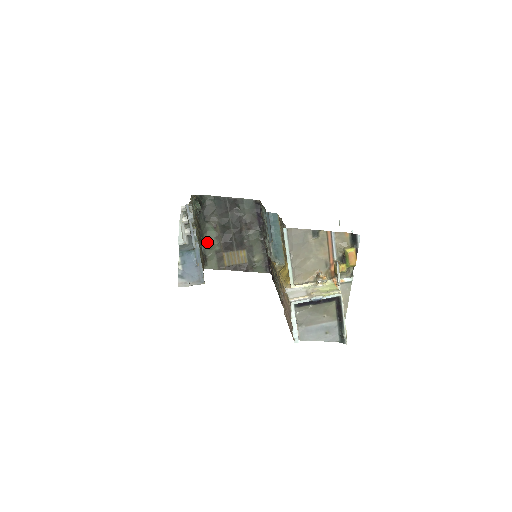
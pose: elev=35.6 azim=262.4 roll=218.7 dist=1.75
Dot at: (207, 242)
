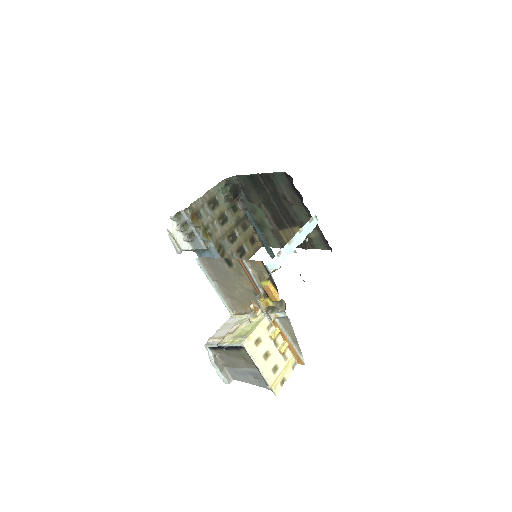
Dot at: (259, 222)
